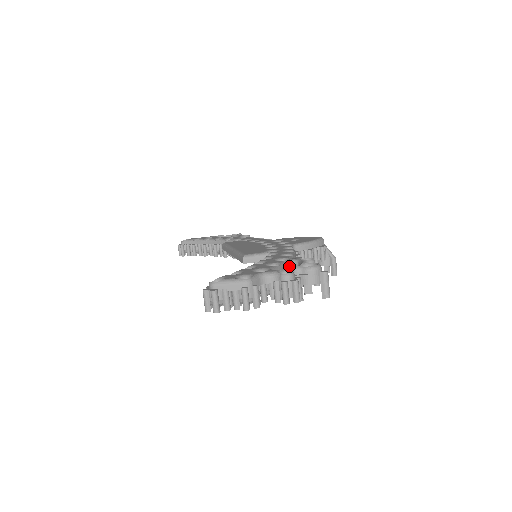
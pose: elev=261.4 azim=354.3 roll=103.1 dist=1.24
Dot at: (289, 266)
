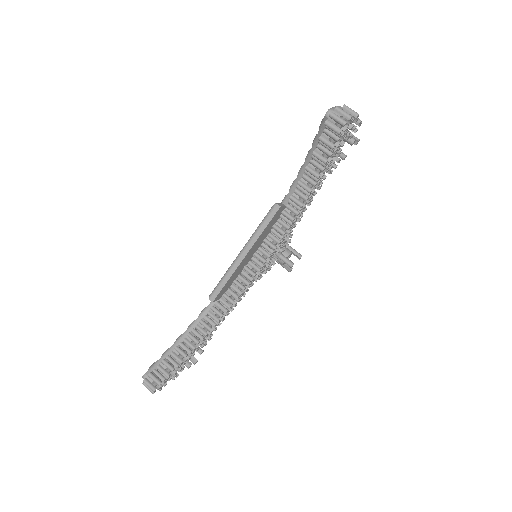
Dot at: occluded
